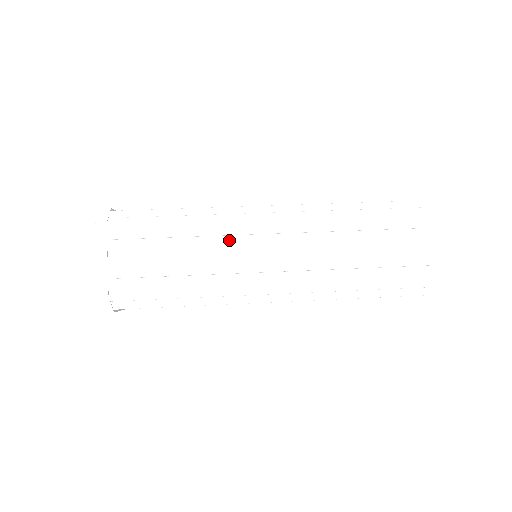
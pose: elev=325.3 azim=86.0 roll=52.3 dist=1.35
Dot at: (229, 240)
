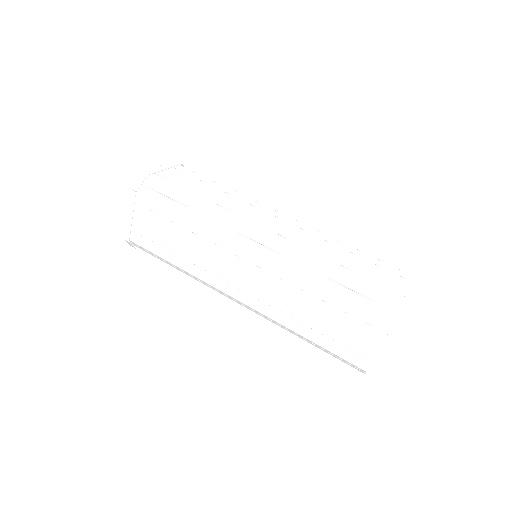
Dot at: (217, 250)
